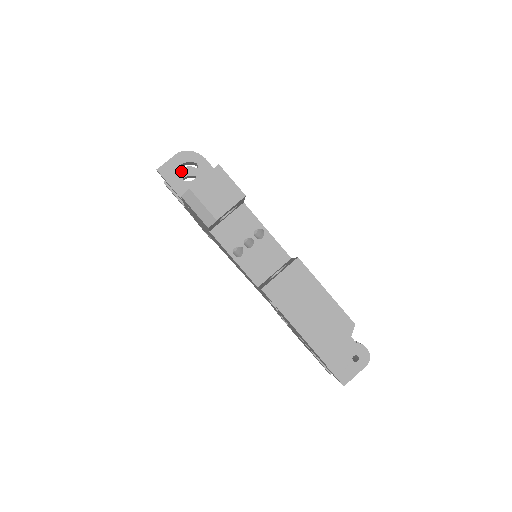
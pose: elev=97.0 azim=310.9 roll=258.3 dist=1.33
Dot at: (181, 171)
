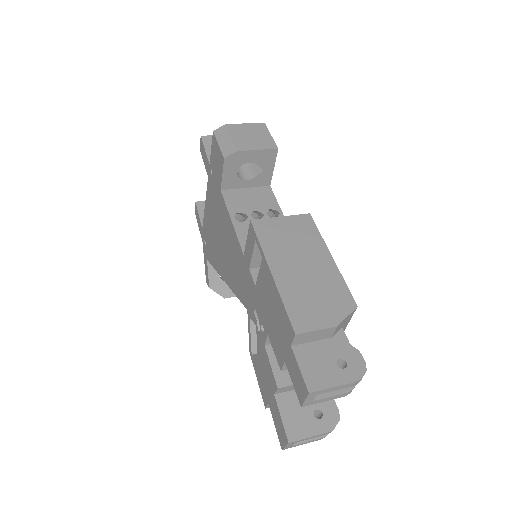
Dot at: occluded
